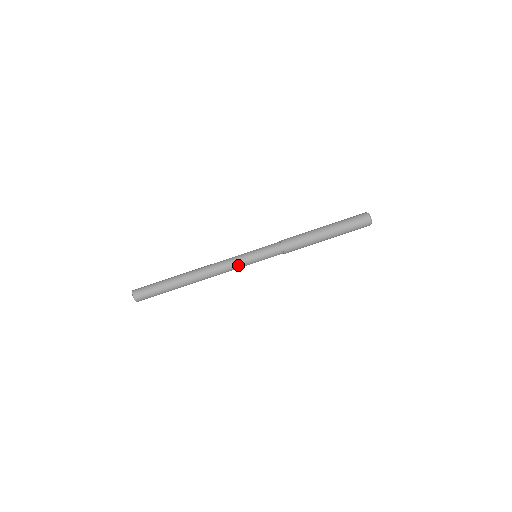
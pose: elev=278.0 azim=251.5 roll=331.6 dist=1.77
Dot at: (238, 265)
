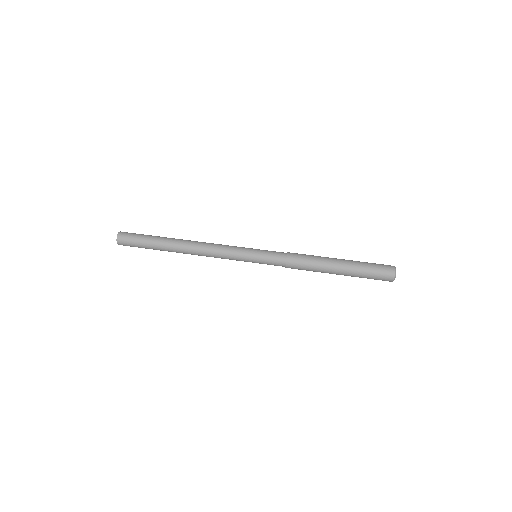
Dot at: (234, 249)
